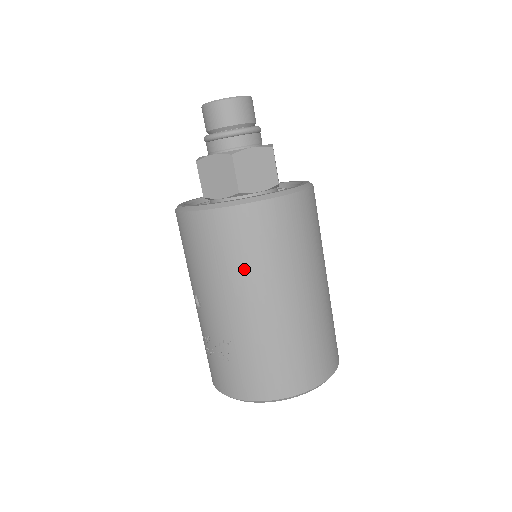
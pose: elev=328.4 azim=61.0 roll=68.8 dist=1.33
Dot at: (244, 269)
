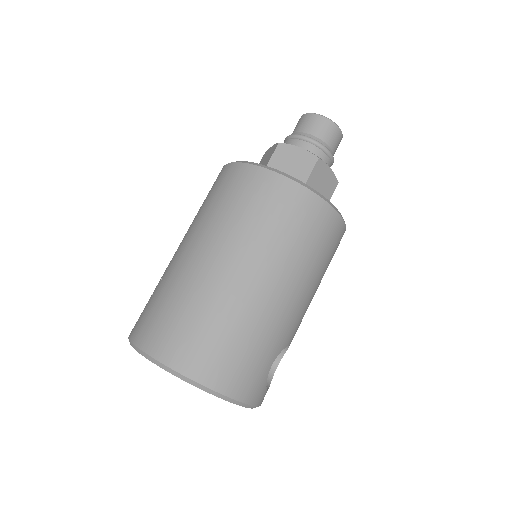
Dot at: (210, 215)
